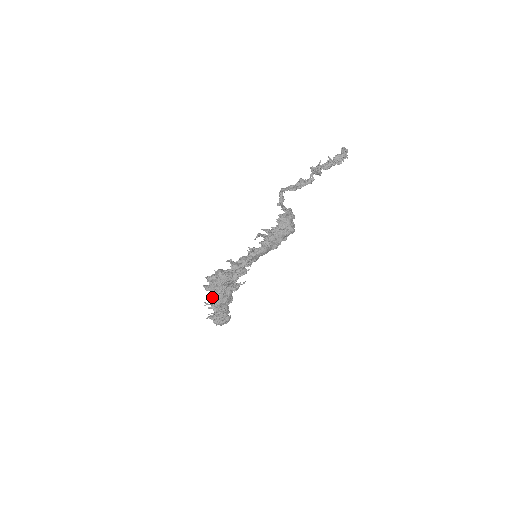
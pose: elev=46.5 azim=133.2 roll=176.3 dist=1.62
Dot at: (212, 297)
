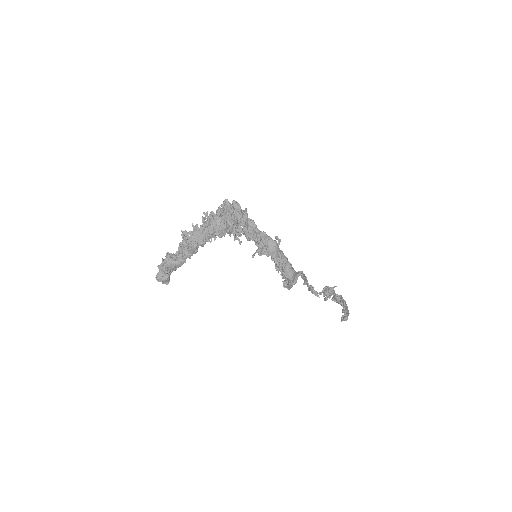
Dot at: (220, 211)
